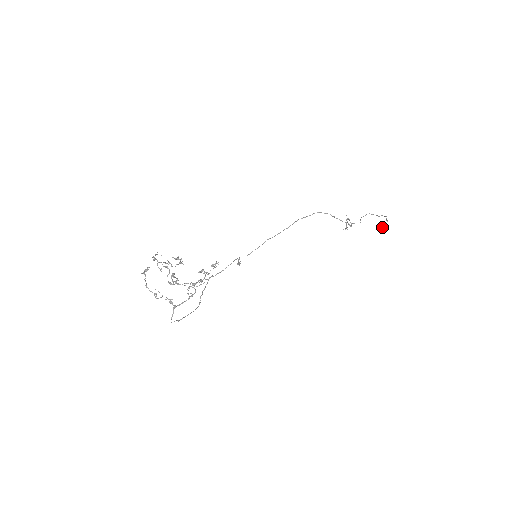
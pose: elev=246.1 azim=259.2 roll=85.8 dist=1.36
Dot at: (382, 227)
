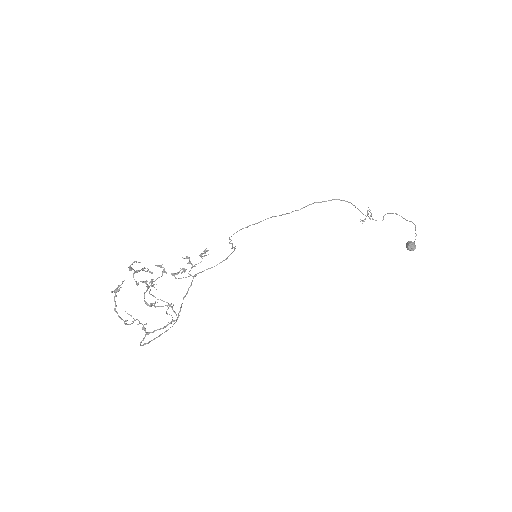
Dot at: (410, 245)
